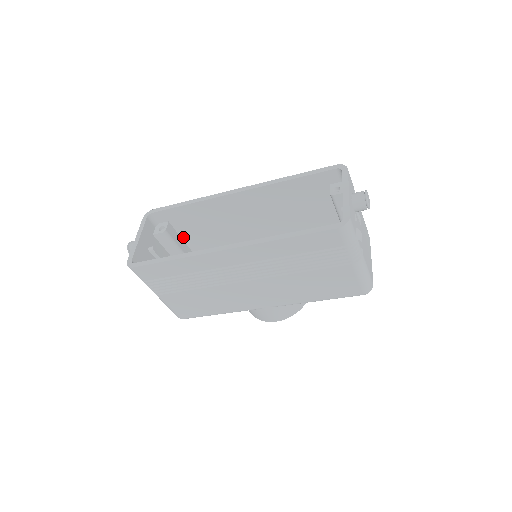
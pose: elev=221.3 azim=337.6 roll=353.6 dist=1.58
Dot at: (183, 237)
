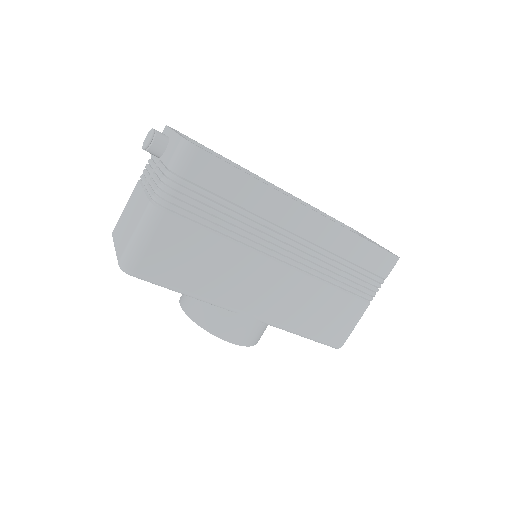
Dot at: occluded
